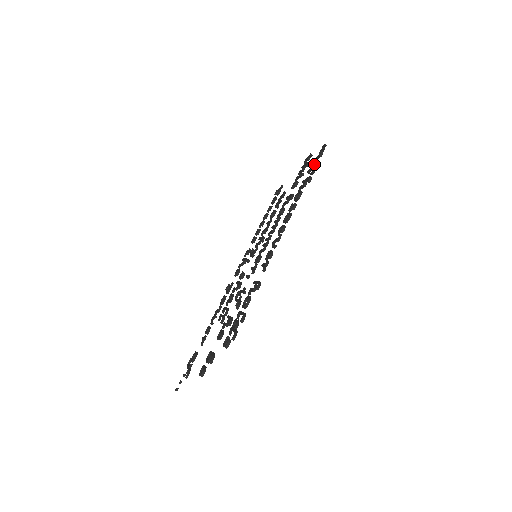
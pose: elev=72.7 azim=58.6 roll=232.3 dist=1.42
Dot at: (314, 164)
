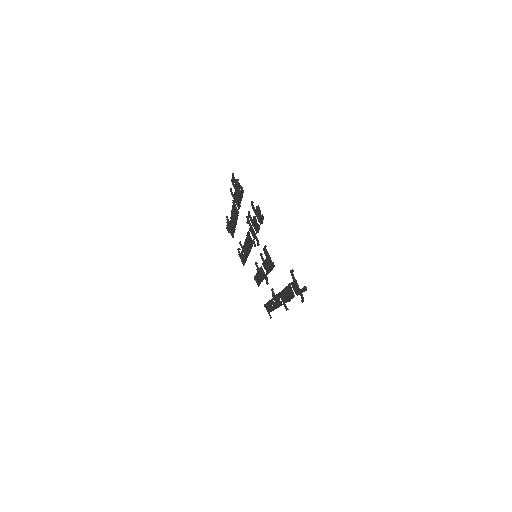
Dot at: occluded
